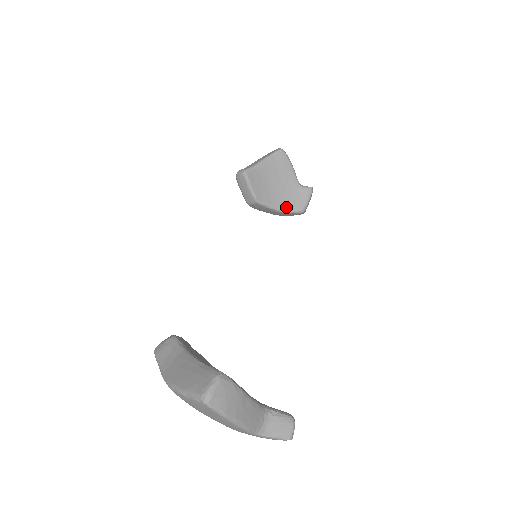
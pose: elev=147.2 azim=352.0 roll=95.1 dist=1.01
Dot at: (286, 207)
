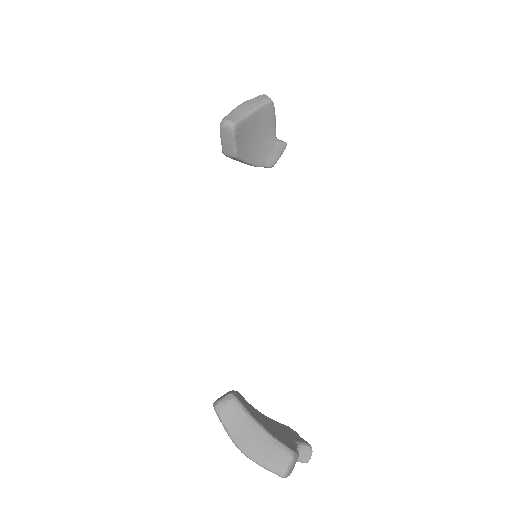
Dot at: (259, 162)
